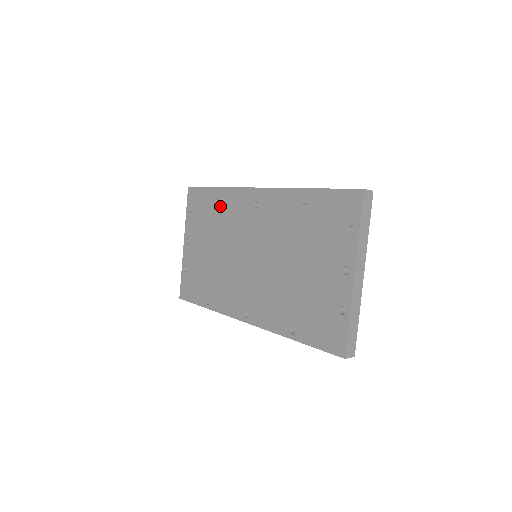
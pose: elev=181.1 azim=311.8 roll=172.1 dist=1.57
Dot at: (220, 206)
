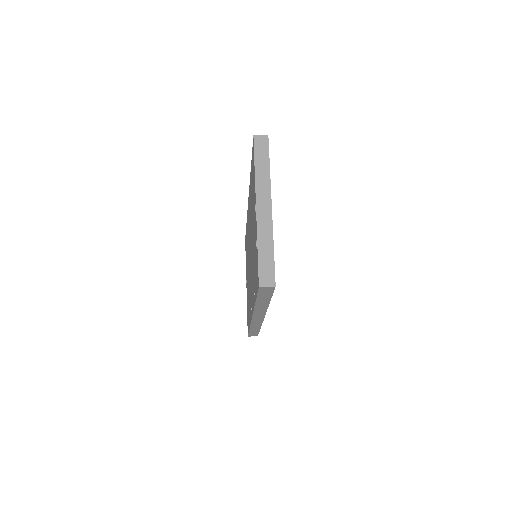
Dot at: occluded
